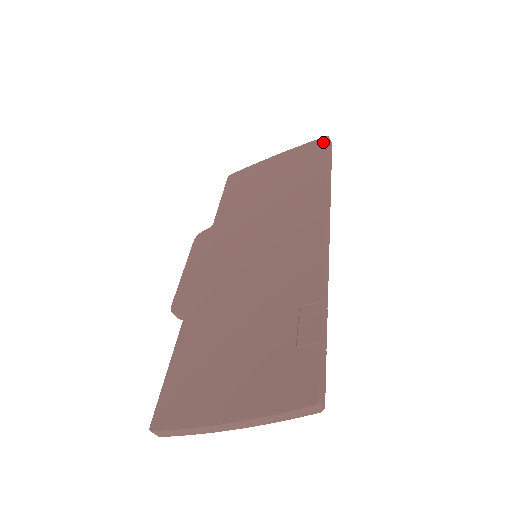
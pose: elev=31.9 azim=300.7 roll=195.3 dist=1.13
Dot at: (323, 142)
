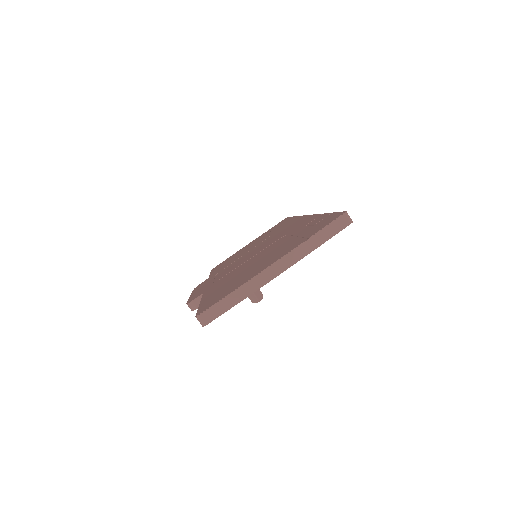
Dot at: occluded
